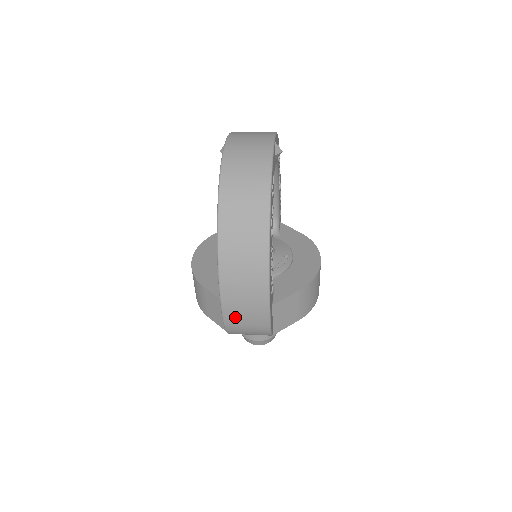
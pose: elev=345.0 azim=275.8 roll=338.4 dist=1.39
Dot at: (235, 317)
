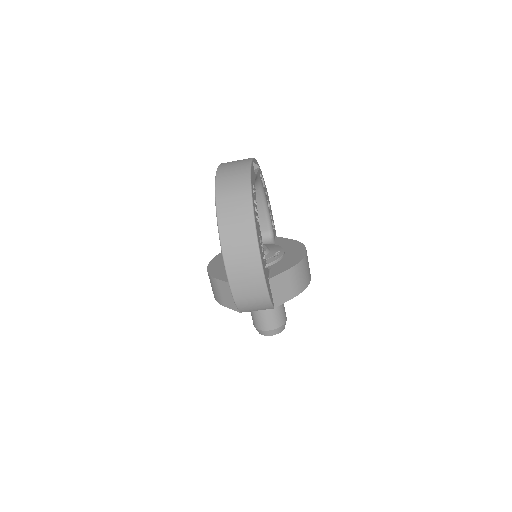
Dot at: (240, 289)
